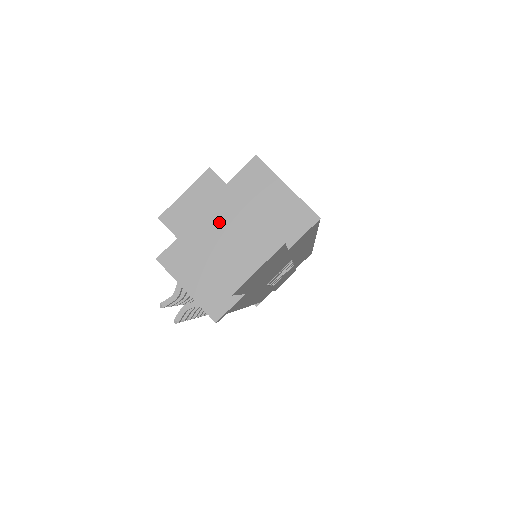
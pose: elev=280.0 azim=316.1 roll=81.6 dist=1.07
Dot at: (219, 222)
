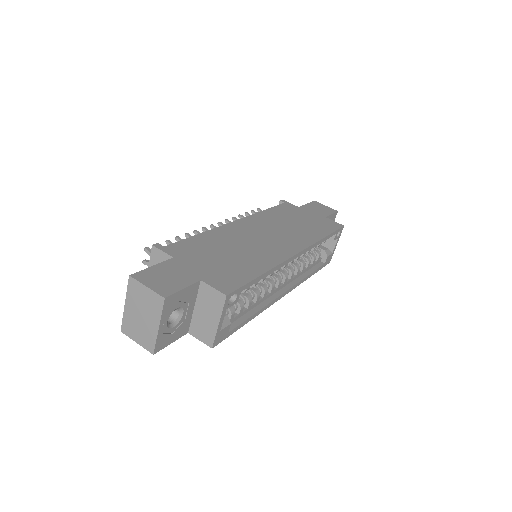
Dot at: (144, 314)
